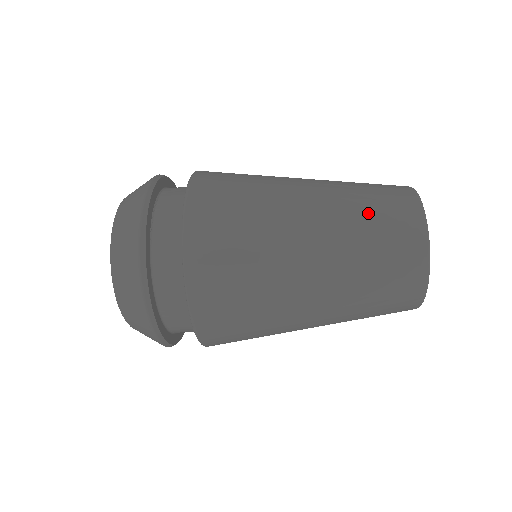
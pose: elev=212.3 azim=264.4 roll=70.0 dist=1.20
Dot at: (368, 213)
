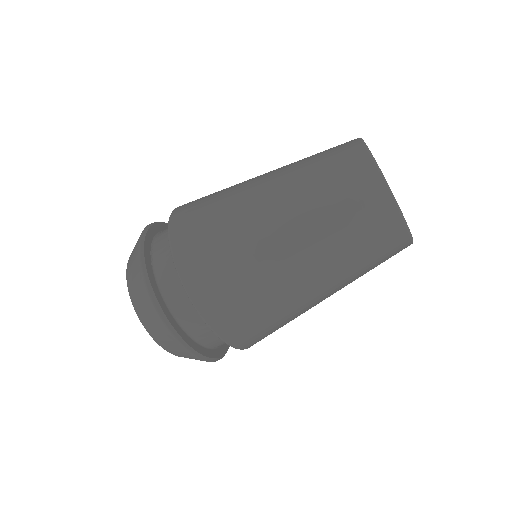
Dot at: (315, 167)
